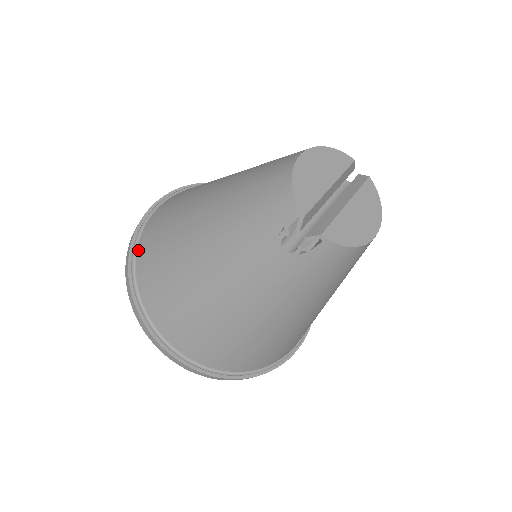
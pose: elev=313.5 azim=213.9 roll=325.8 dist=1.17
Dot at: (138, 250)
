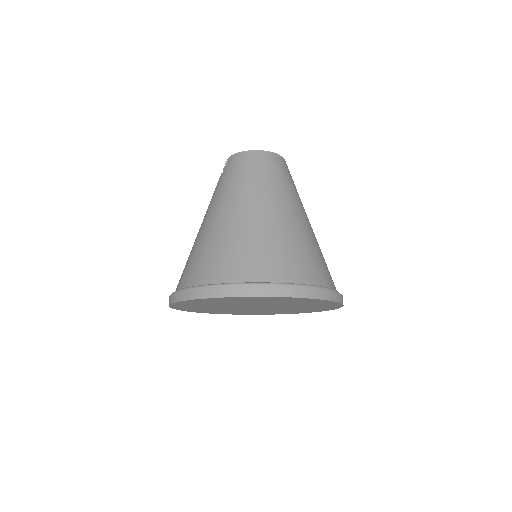
Dot at: occluded
